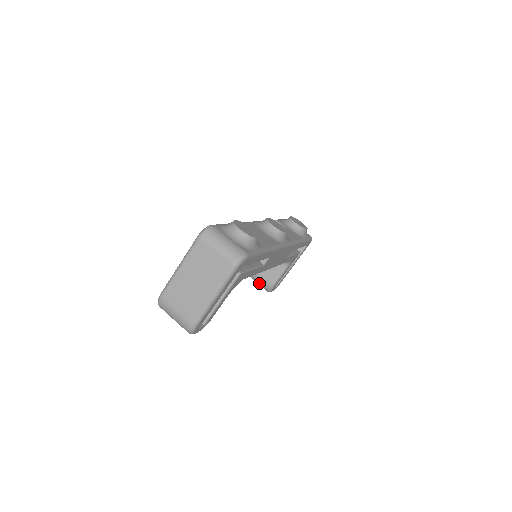
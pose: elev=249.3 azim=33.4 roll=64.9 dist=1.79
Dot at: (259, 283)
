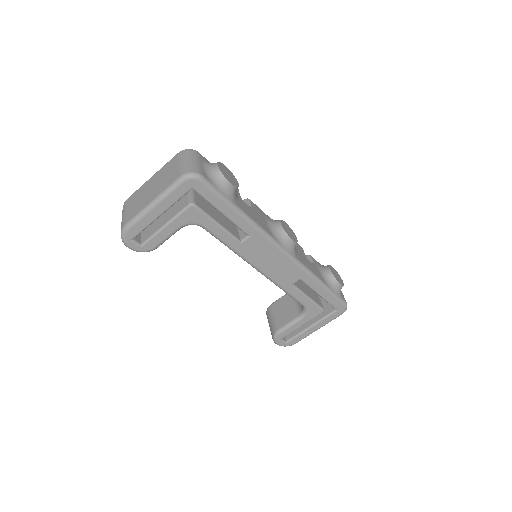
Dot at: (270, 326)
